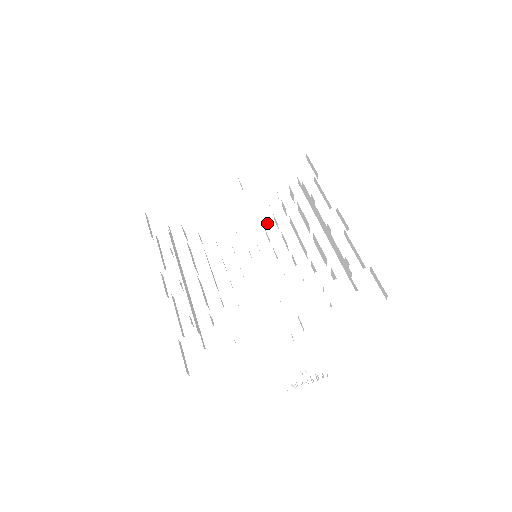
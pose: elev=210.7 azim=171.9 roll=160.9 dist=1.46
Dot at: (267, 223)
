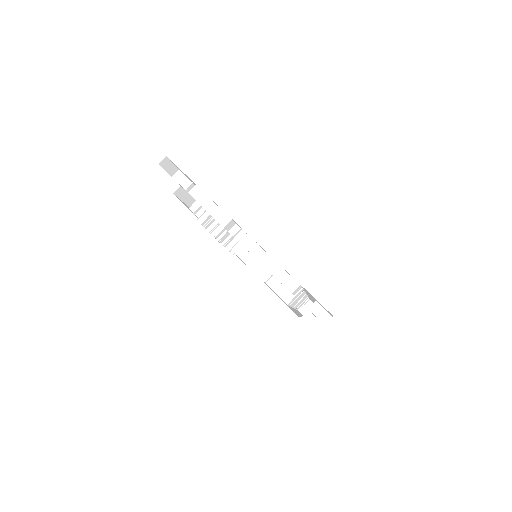
Dot at: occluded
